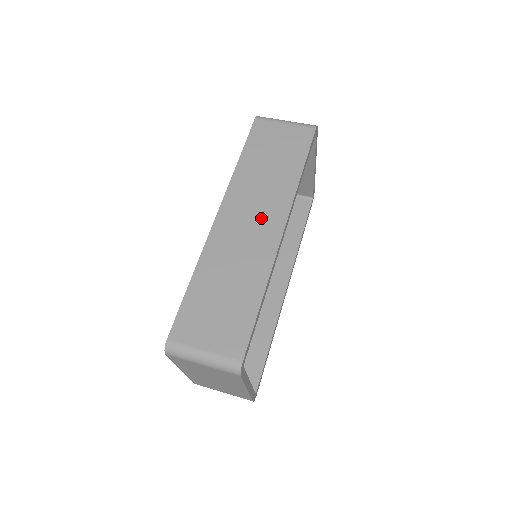
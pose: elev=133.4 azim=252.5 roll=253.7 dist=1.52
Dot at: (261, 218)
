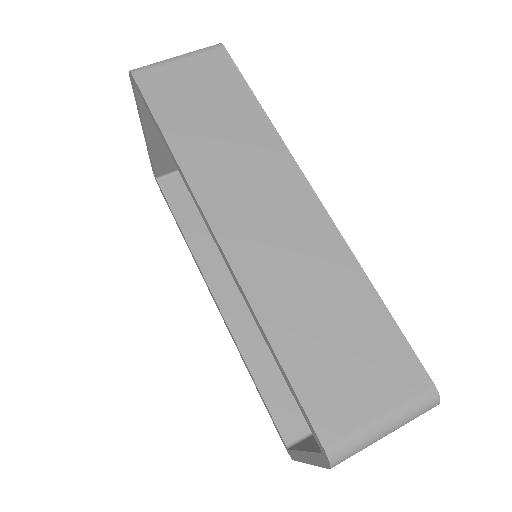
Dot at: (273, 196)
